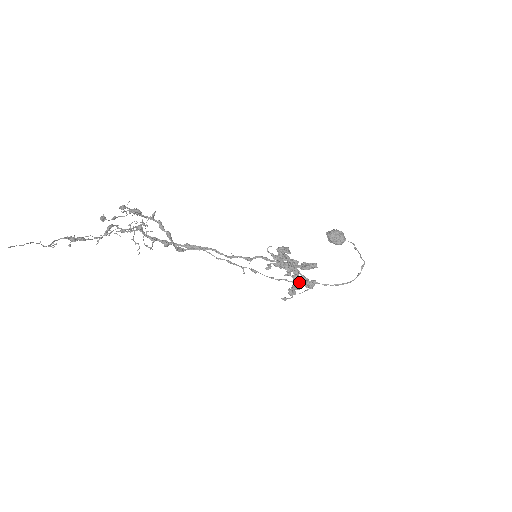
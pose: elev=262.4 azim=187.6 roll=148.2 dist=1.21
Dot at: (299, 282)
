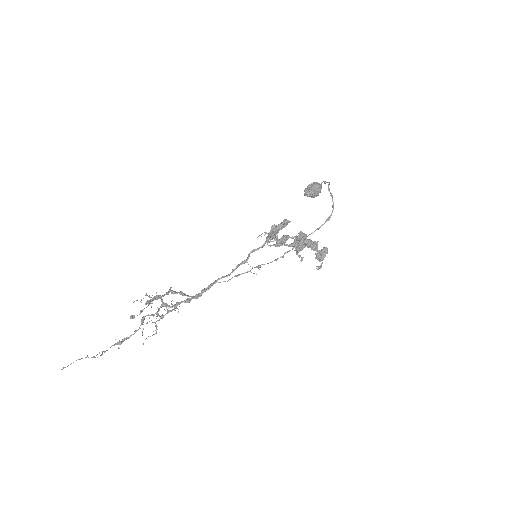
Dot at: (298, 244)
